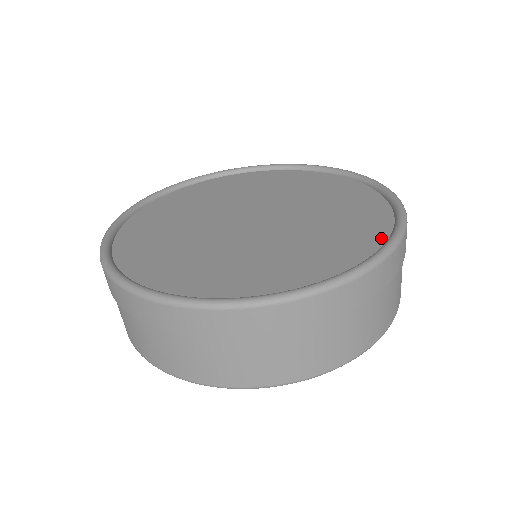
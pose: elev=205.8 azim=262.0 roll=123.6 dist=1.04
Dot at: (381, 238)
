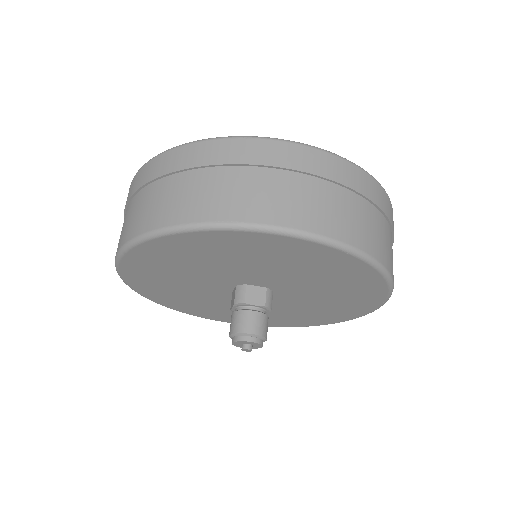
Dot at: occluded
